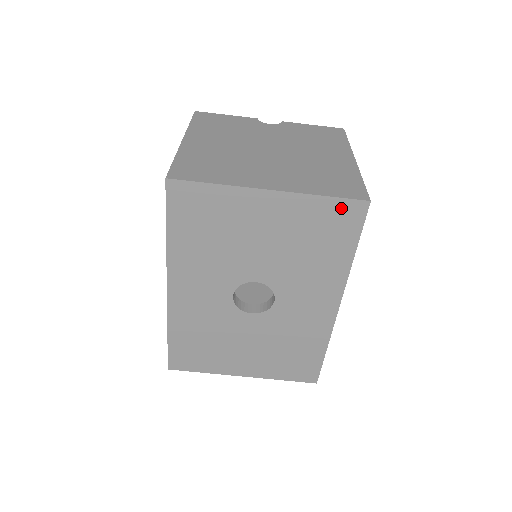
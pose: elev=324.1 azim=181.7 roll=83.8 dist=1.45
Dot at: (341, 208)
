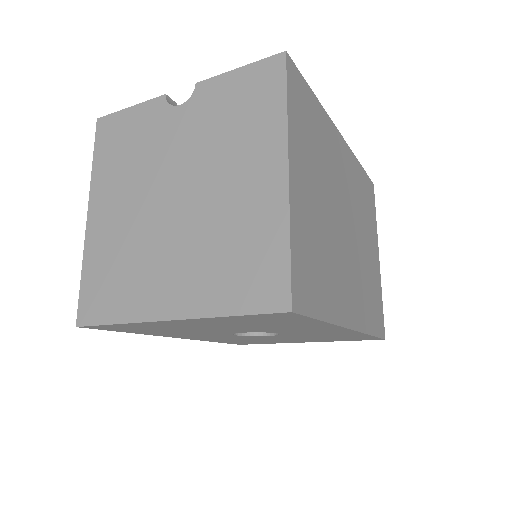
Dot at: (263, 316)
